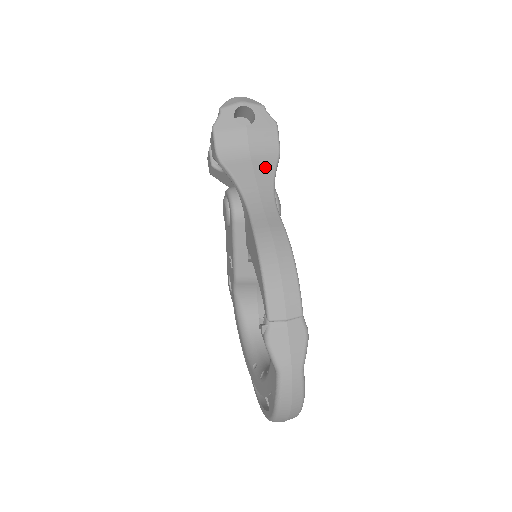
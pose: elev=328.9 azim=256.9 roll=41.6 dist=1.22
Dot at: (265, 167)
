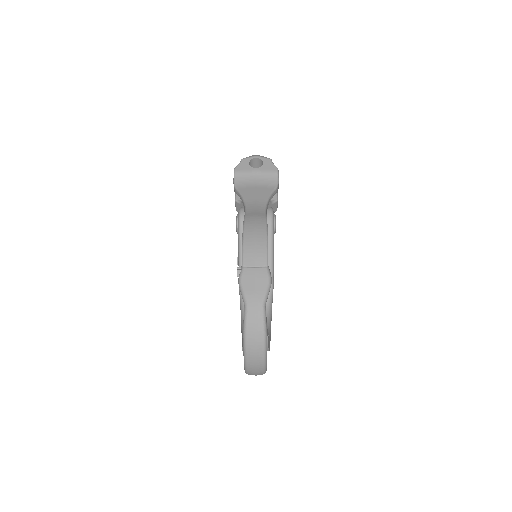
Dot at: (264, 191)
